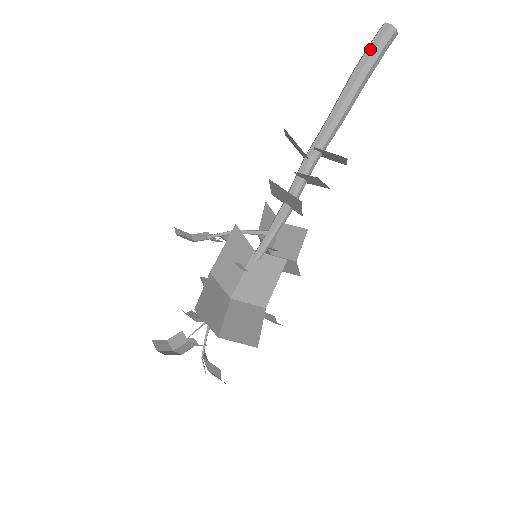
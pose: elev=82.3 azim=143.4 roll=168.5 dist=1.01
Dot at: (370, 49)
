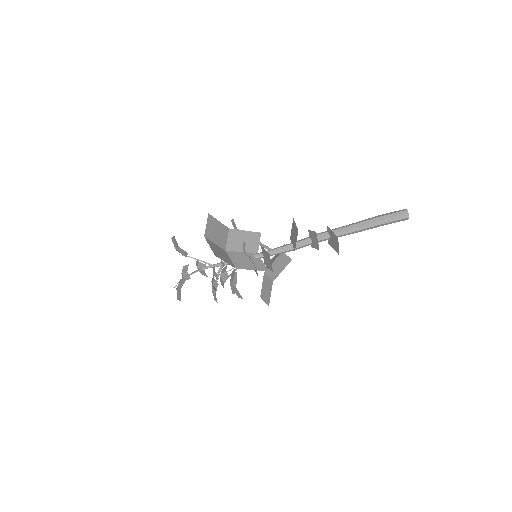
Dot at: (389, 213)
